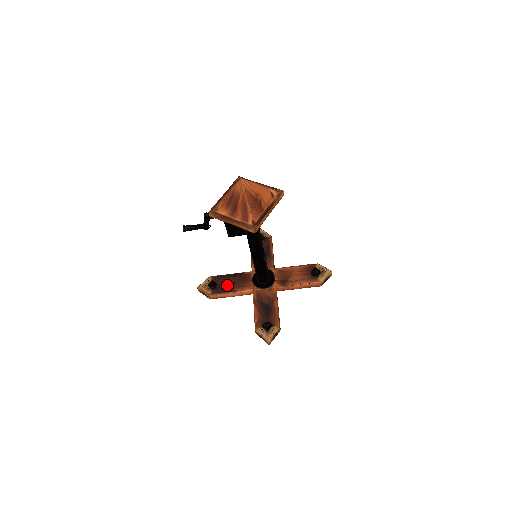
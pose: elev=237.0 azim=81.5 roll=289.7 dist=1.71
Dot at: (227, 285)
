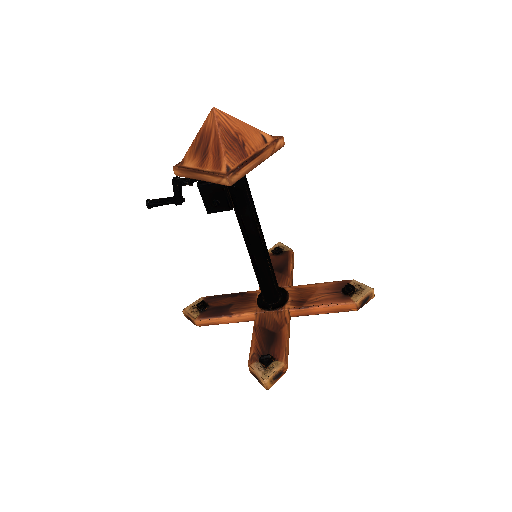
Dot at: (221, 307)
